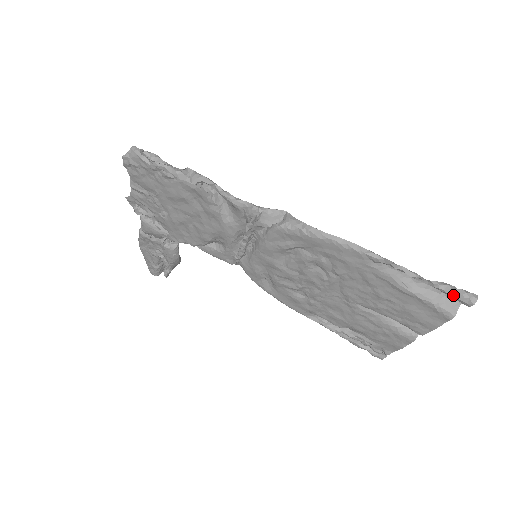
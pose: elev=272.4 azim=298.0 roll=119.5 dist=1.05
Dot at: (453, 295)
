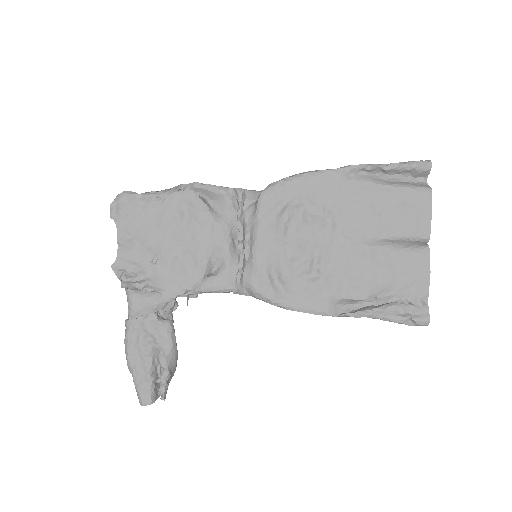
Dot at: (414, 164)
